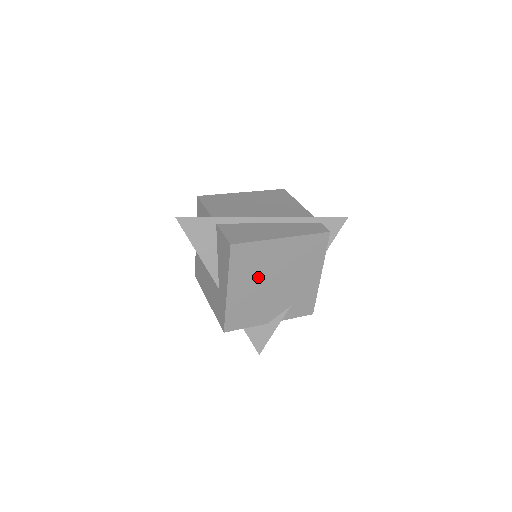
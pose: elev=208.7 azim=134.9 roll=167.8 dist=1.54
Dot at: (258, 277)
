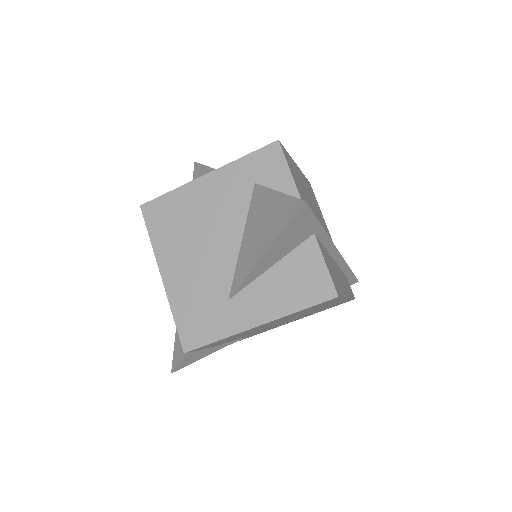
Dot at: (286, 318)
